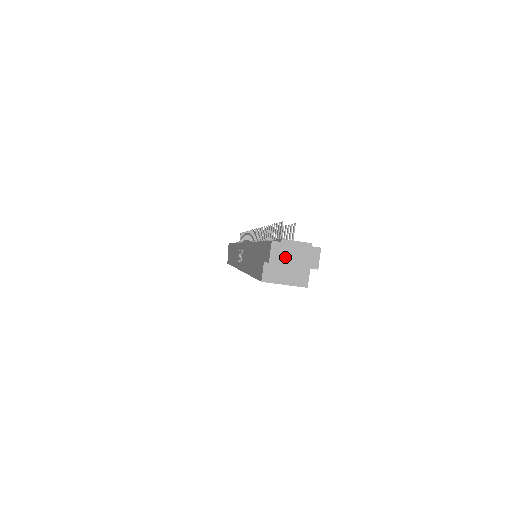
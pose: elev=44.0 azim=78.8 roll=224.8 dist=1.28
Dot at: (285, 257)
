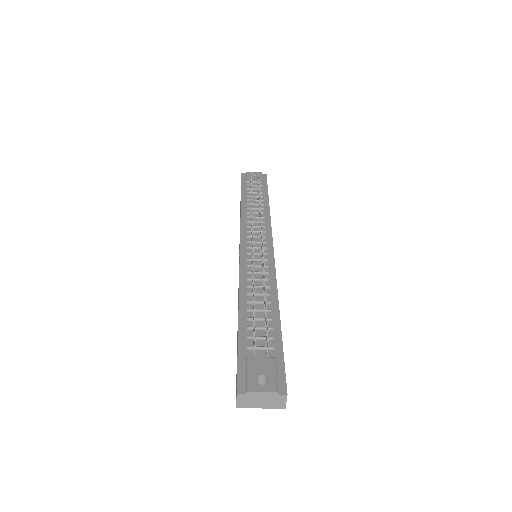
Dot at: (251, 403)
